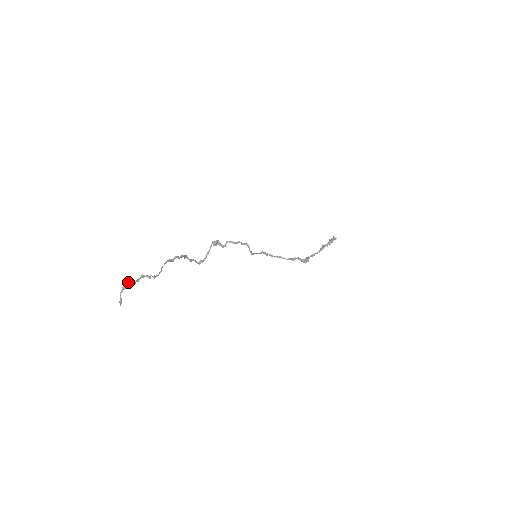
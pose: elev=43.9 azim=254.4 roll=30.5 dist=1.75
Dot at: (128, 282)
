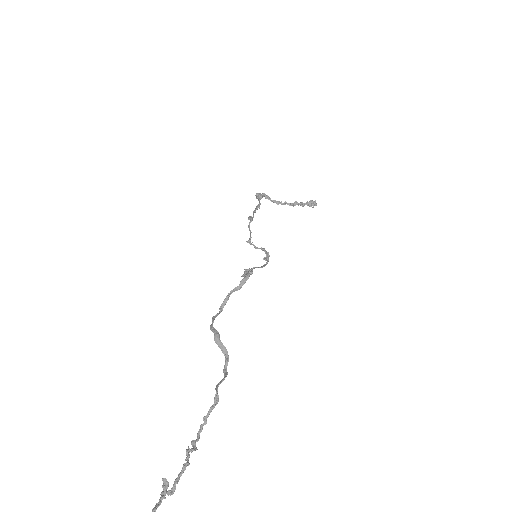
Dot at: (164, 495)
